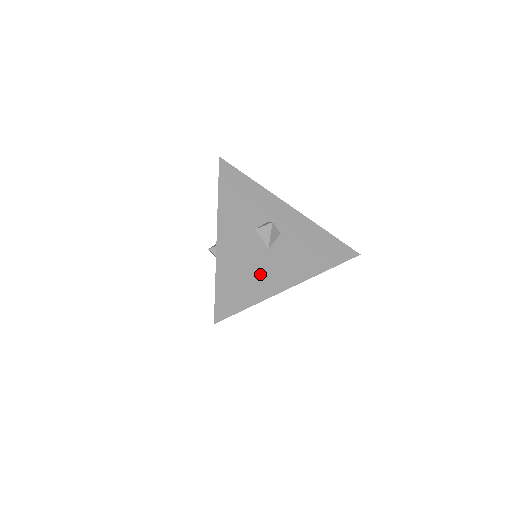
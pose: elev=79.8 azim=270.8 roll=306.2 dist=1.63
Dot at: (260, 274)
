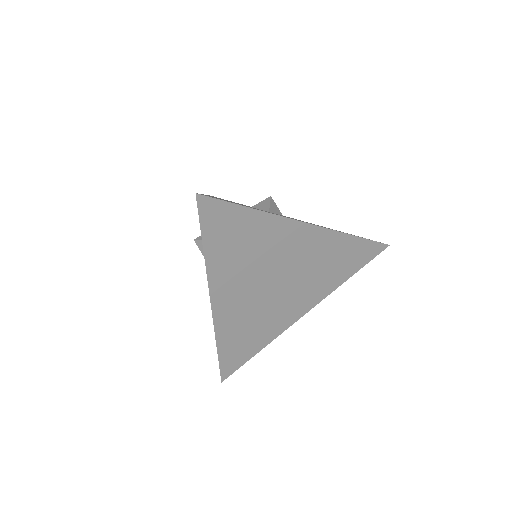
Dot at: occluded
